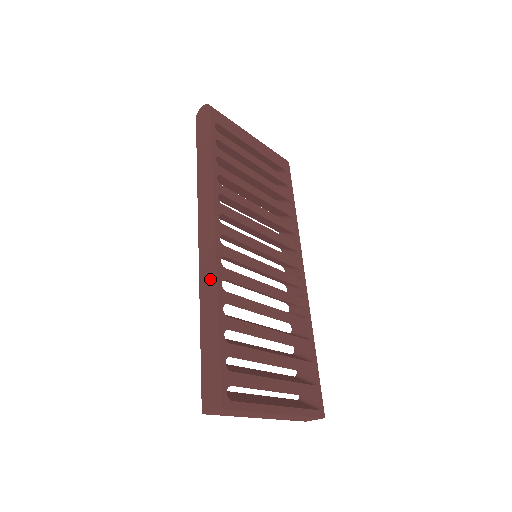
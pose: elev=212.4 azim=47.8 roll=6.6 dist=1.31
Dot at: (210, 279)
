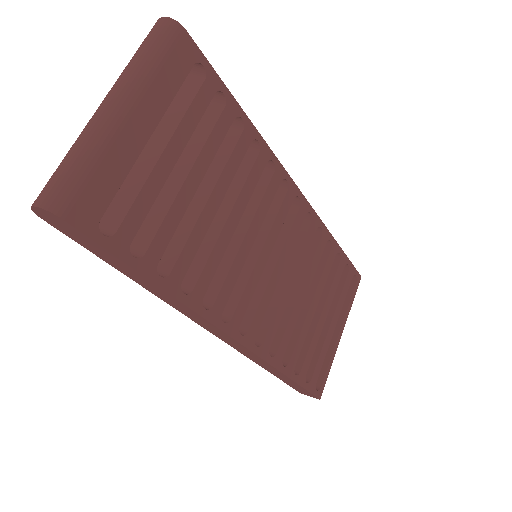
Dot at: (256, 359)
